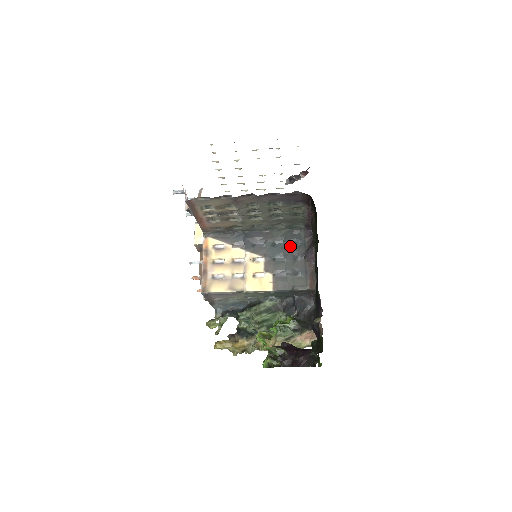
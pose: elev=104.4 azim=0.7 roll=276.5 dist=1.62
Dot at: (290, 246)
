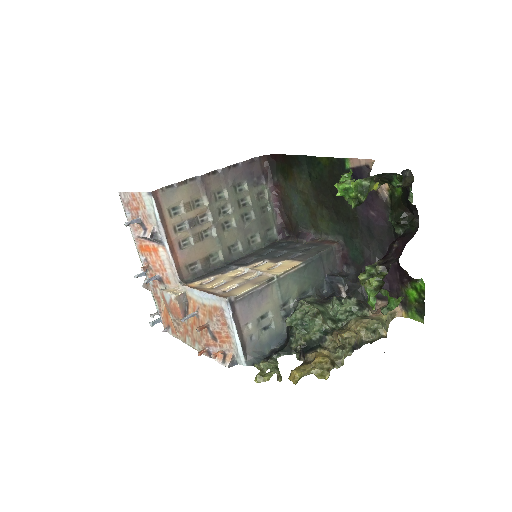
Dot at: (280, 248)
